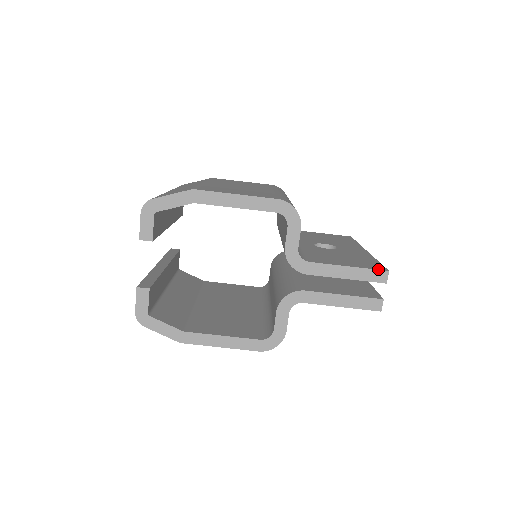
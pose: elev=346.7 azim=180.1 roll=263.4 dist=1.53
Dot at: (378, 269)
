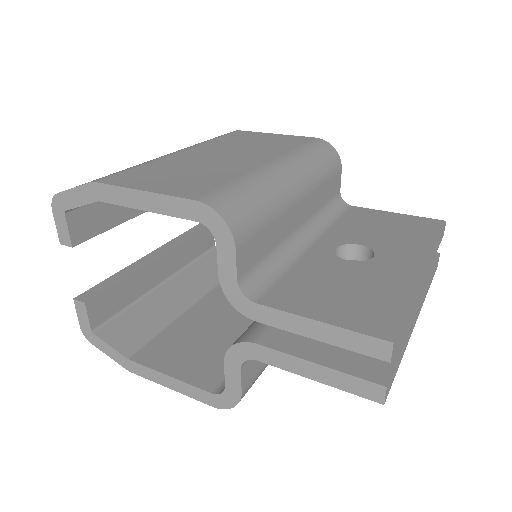
Dot at: (373, 335)
